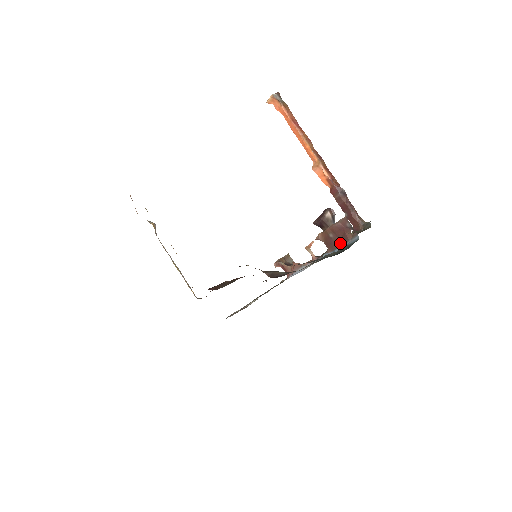
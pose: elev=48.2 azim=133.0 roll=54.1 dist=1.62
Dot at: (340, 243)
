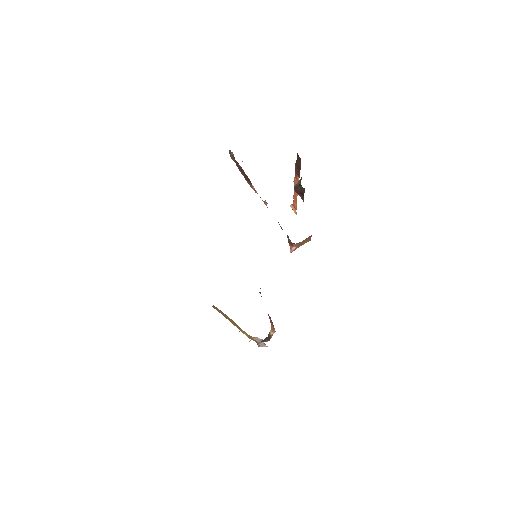
Dot at: occluded
